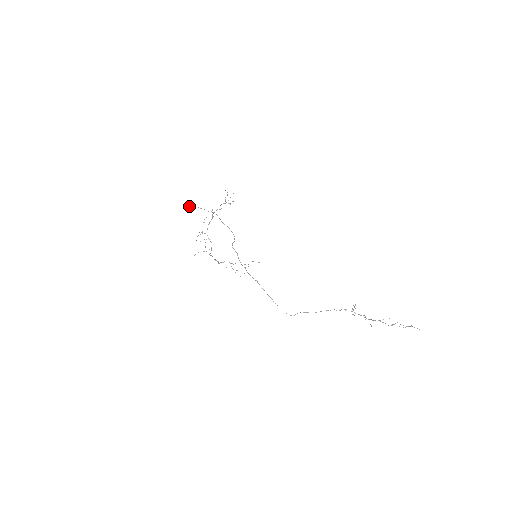
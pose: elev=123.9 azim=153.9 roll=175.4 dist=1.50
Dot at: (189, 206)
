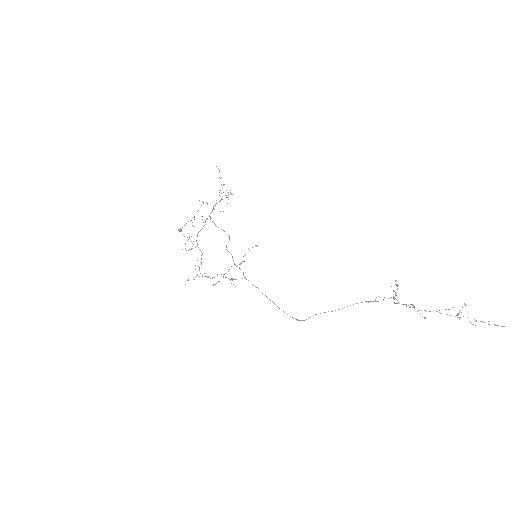
Dot at: (181, 229)
